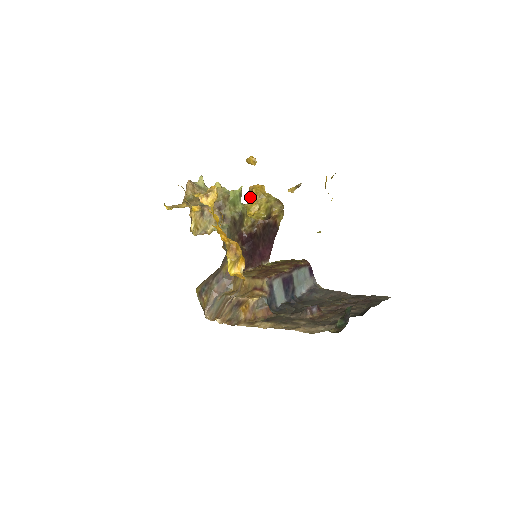
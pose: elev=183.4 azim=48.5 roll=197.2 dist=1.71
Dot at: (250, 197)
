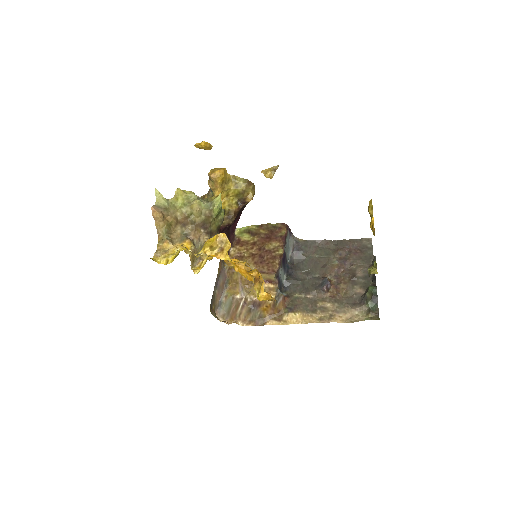
Dot at: (214, 186)
